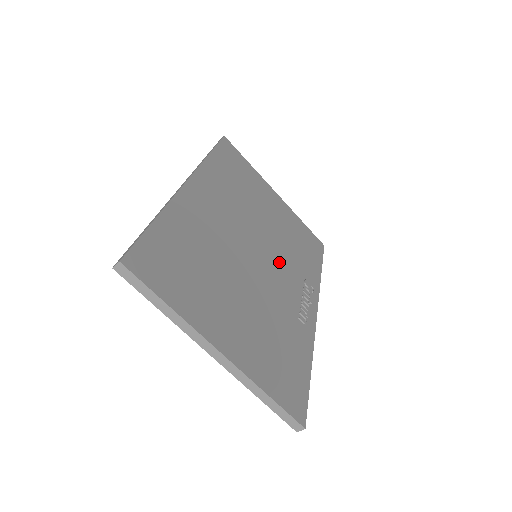
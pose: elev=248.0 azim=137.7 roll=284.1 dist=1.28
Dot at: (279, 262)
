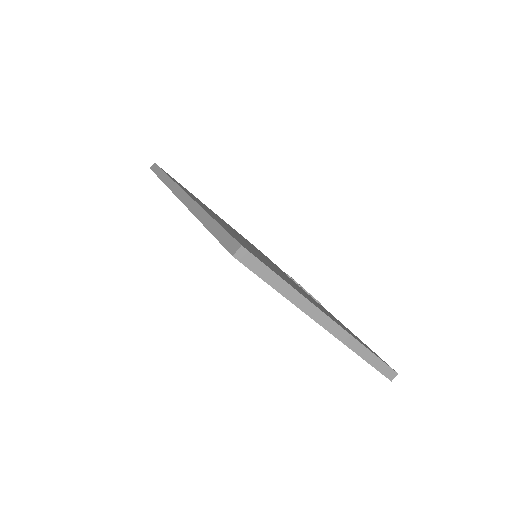
Dot at: occluded
